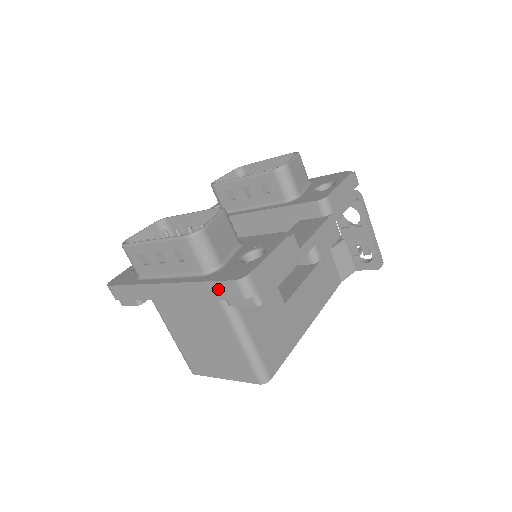
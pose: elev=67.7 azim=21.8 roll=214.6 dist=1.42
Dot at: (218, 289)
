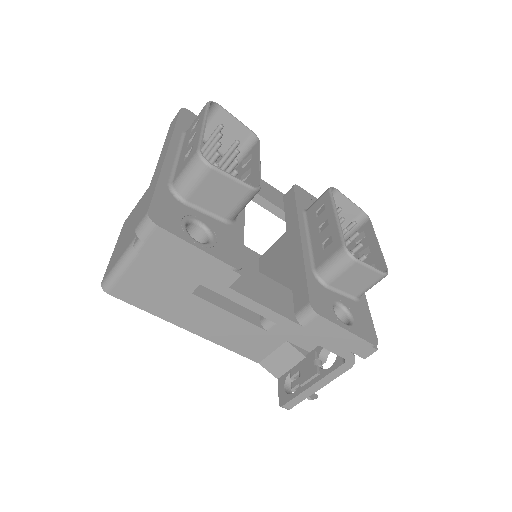
Dot at: (148, 201)
